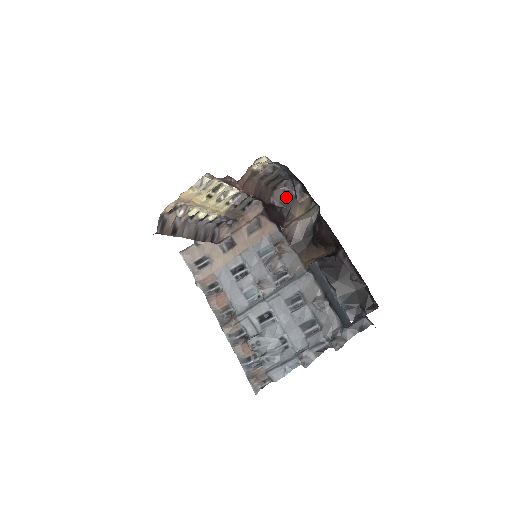
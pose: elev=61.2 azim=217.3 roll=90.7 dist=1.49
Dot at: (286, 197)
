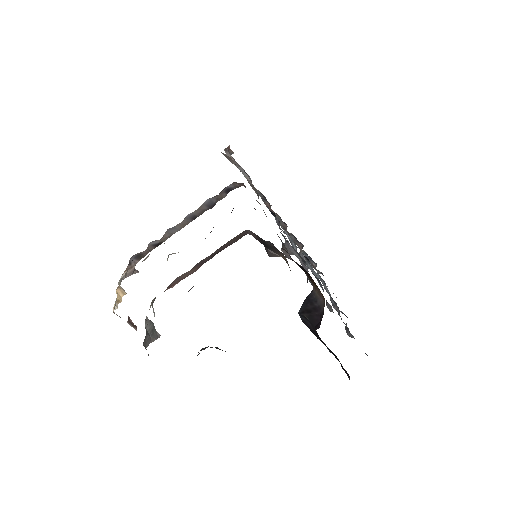
Dot at: (263, 242)
